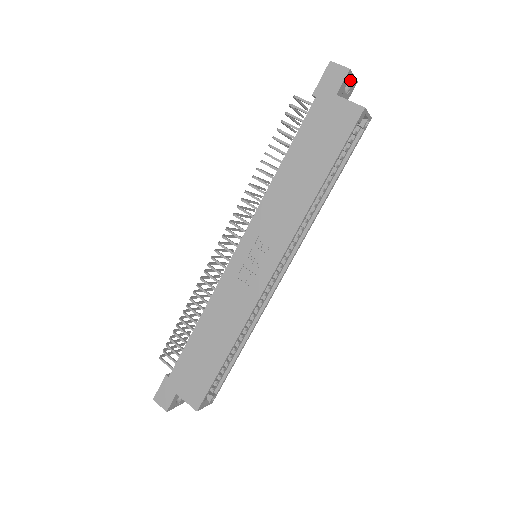
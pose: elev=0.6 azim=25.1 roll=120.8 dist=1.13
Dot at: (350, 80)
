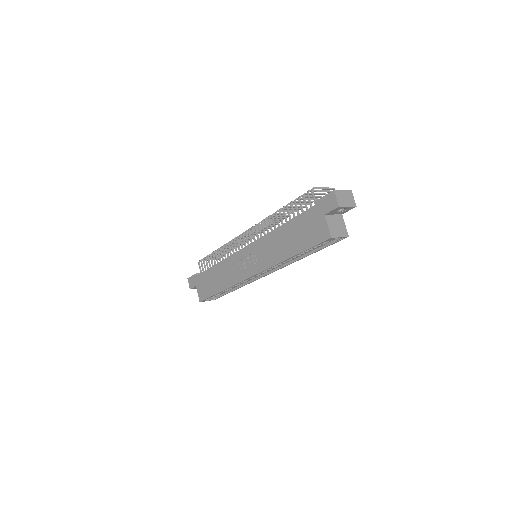
Dot at: occluded
